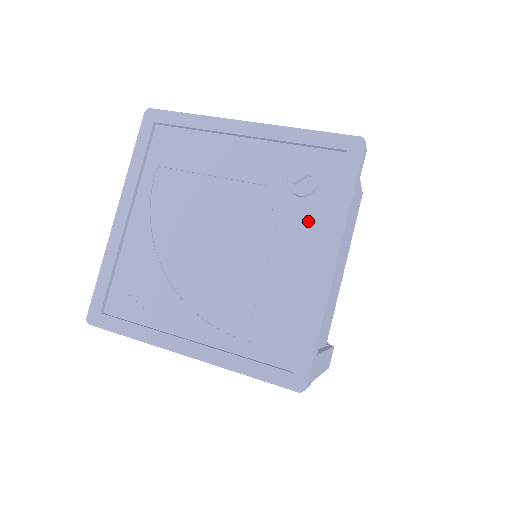
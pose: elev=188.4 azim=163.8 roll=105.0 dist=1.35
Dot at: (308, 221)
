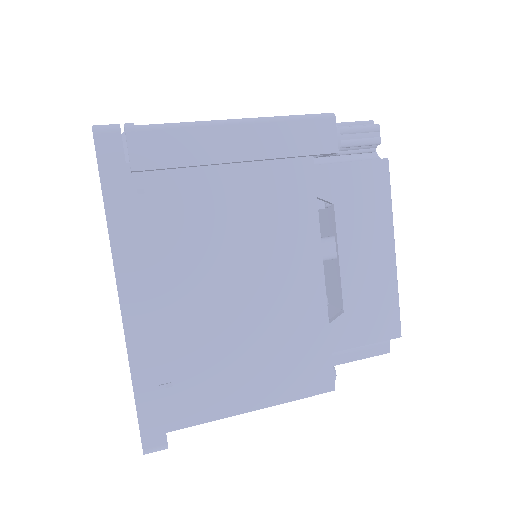
Dot at: occluded
